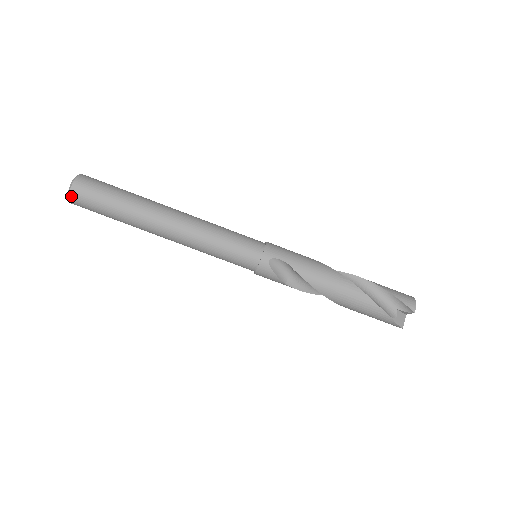
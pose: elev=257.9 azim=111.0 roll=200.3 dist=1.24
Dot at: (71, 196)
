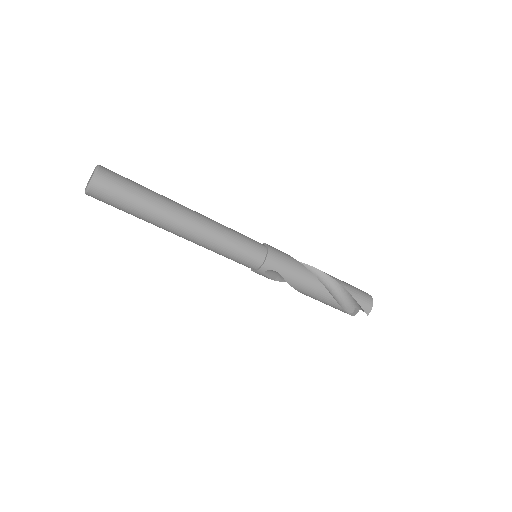
Dot at: (88, 195)
